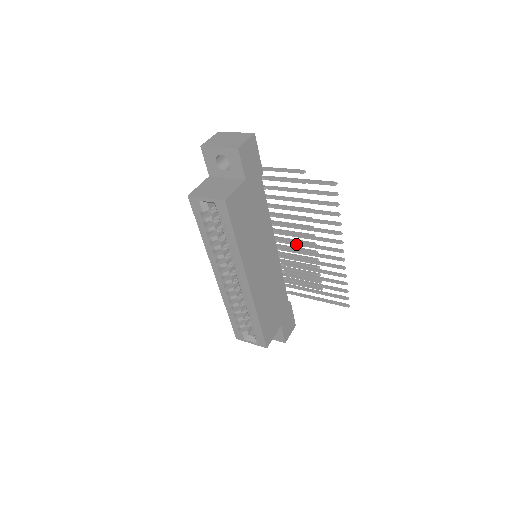
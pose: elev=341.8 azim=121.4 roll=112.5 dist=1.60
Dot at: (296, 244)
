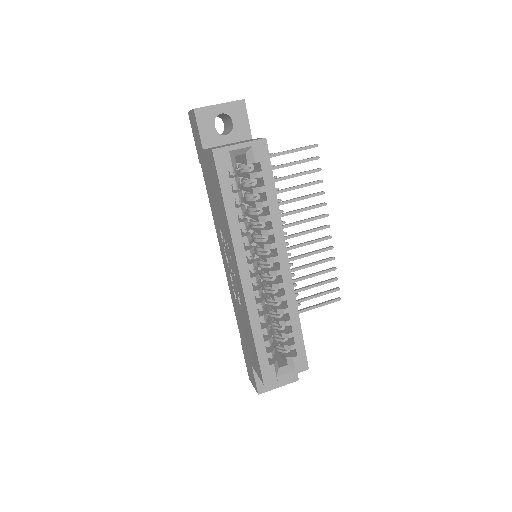
Dot at: occluded
